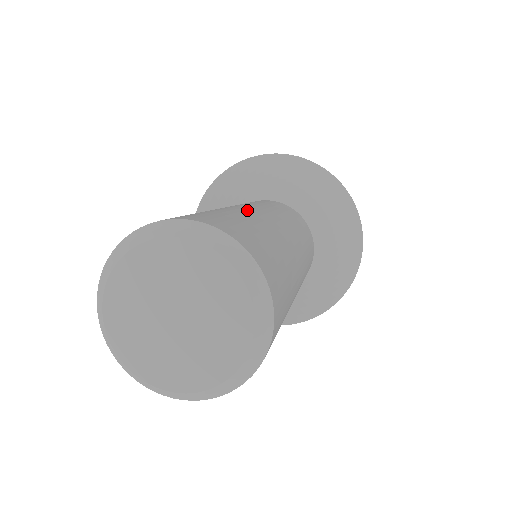
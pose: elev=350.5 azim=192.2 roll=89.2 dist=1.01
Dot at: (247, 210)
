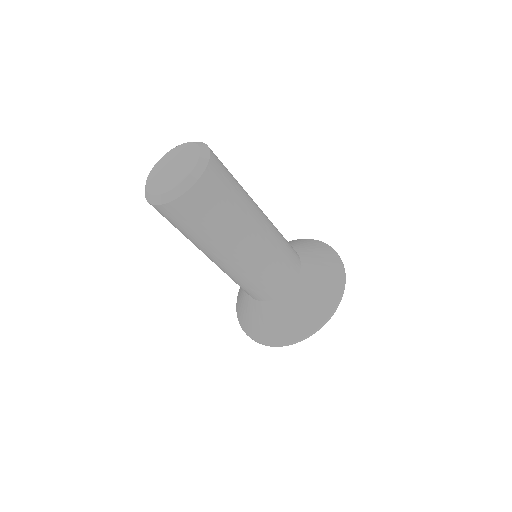
Dot at: occluded
